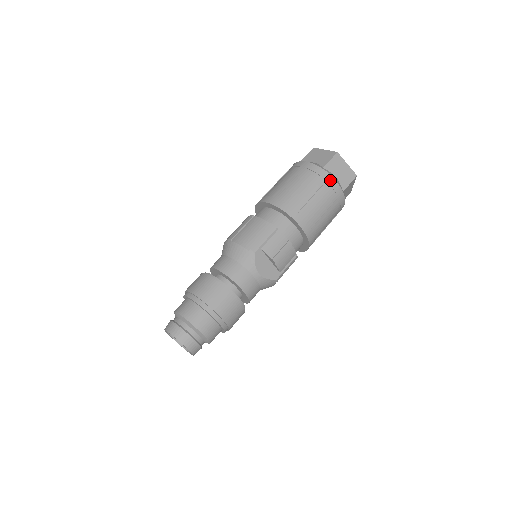
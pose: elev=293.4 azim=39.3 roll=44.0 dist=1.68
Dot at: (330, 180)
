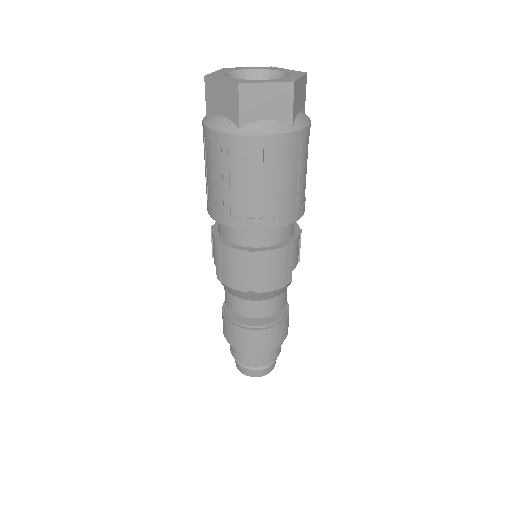
Dot at: (307, 133)
